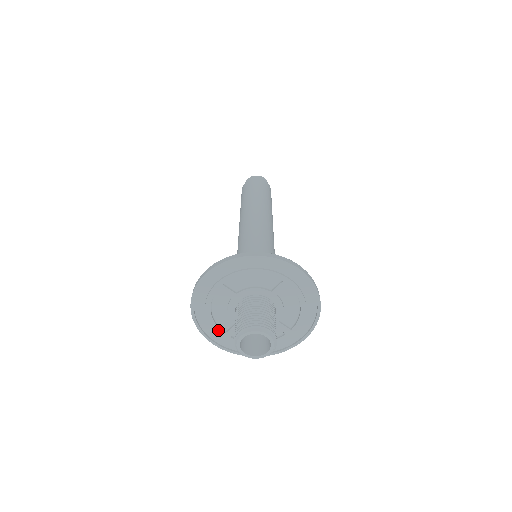
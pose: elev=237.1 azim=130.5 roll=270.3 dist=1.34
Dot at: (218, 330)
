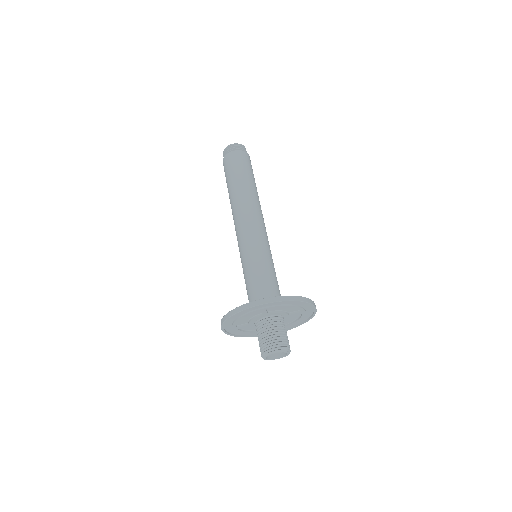
Dot at: occluded
